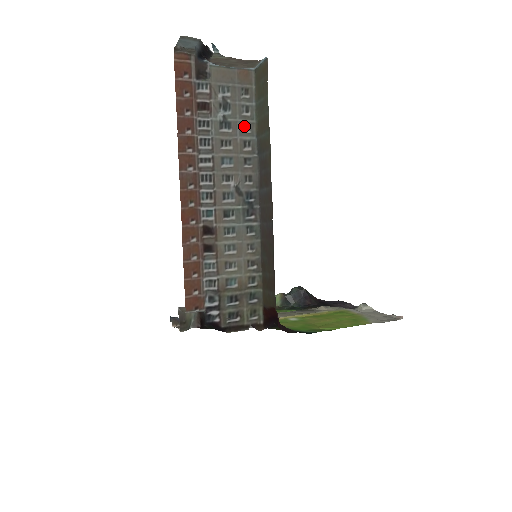
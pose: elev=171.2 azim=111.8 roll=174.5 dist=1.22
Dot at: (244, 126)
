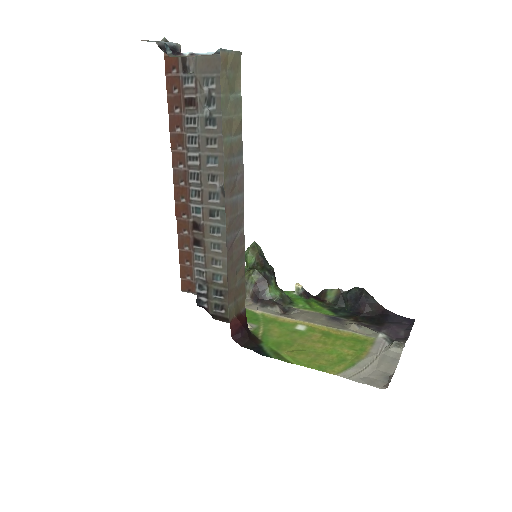
Dot at: occluded
